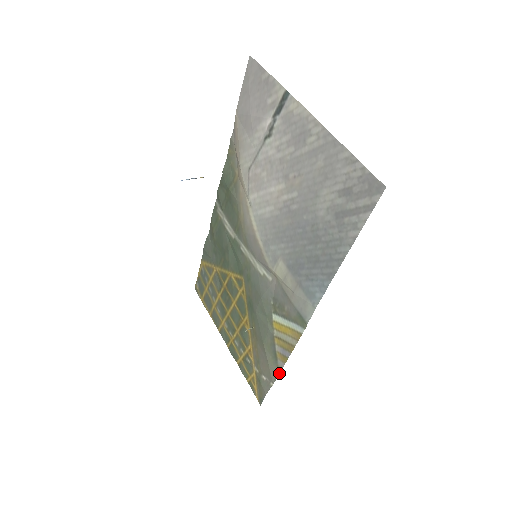
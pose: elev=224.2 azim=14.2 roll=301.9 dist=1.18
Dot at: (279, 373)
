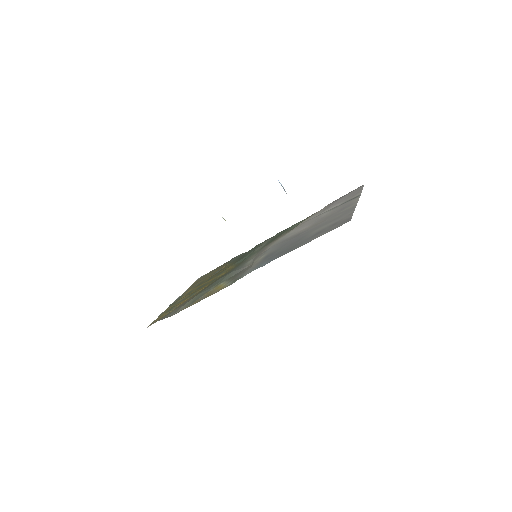
Dot at: occluded
